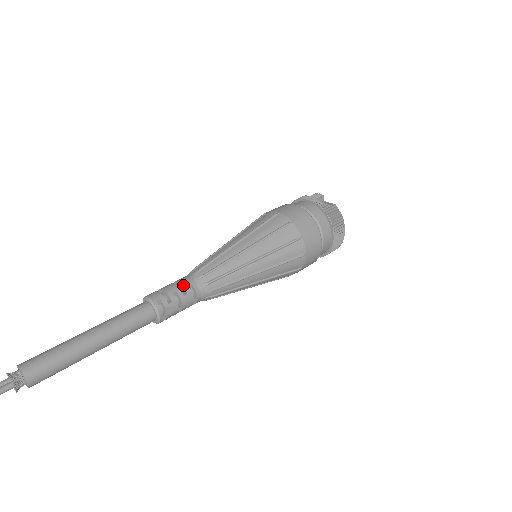
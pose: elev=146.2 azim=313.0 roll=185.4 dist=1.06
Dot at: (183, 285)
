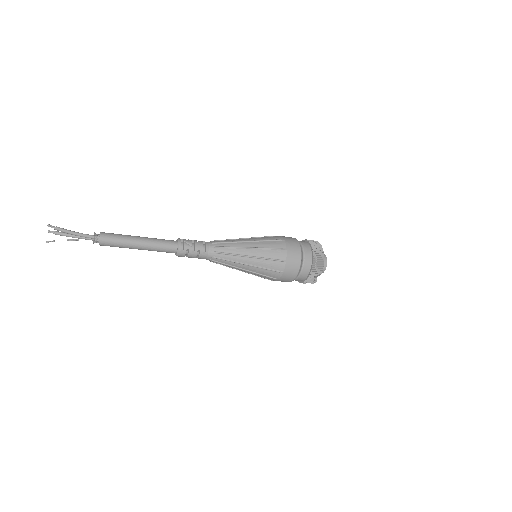
Dot at: (200, 241)
